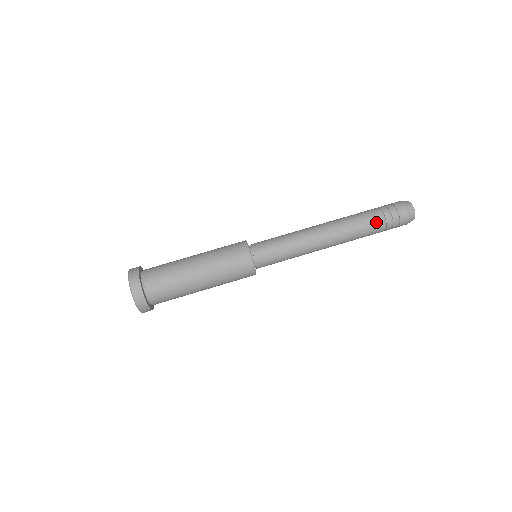
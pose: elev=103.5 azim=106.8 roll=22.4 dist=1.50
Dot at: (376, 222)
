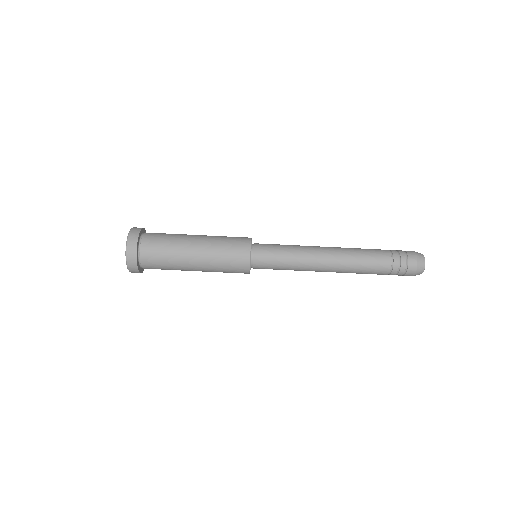
Dot at: (383, 257)
